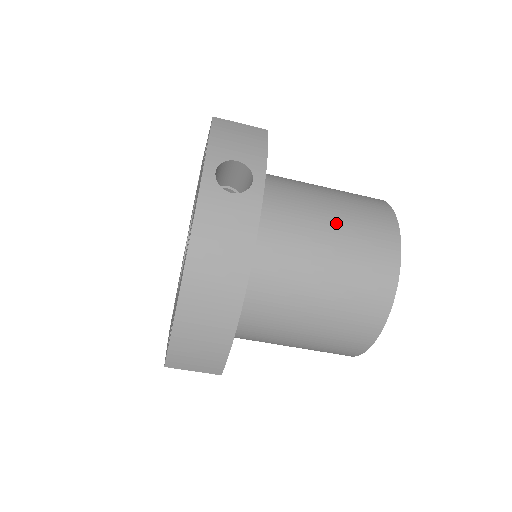
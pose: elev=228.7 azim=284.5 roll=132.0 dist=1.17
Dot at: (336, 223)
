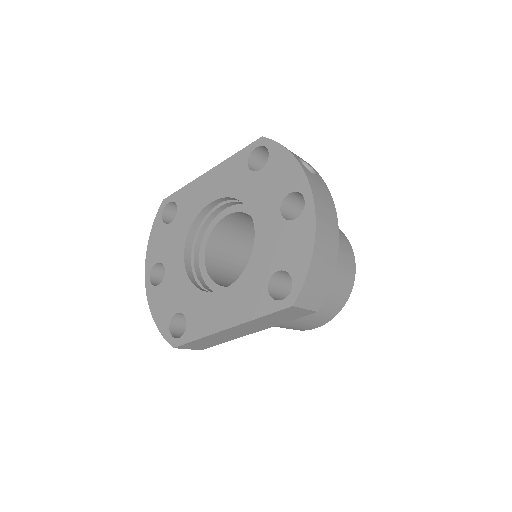
Dot at: occluded
